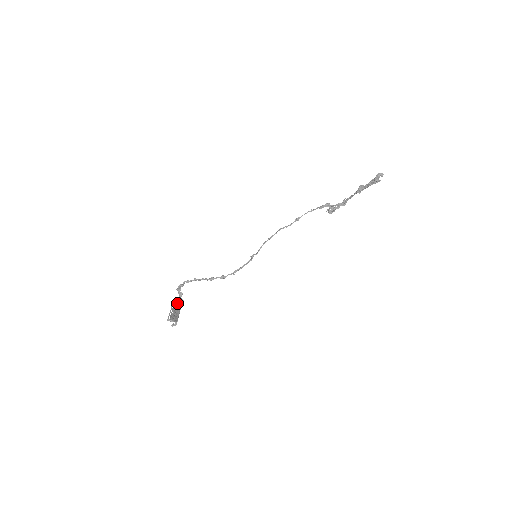
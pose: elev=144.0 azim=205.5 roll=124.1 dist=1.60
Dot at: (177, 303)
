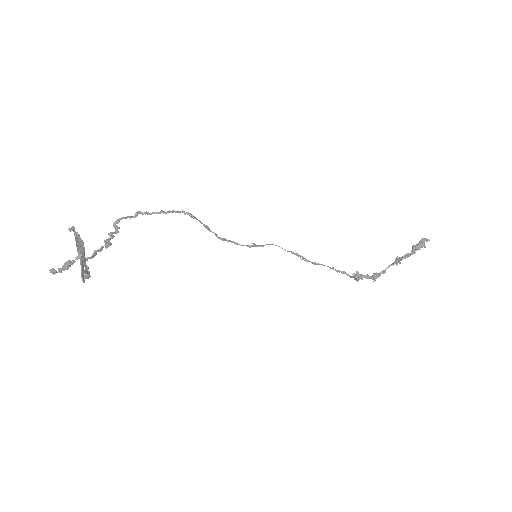
Dot at: occluded
